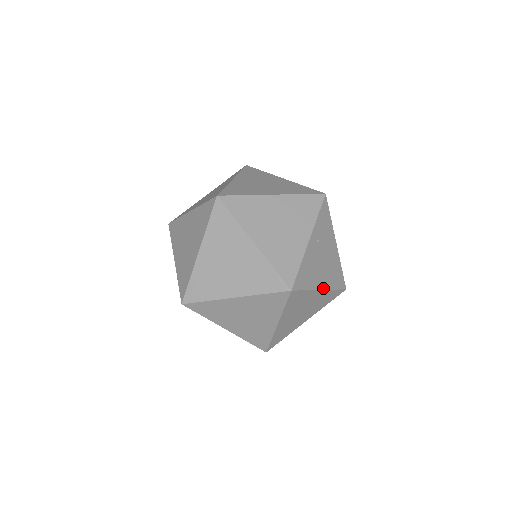
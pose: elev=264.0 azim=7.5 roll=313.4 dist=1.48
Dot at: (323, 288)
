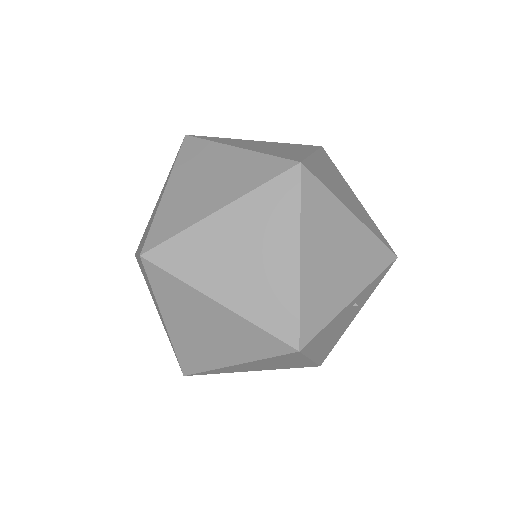
Dot at: (313, 358)
